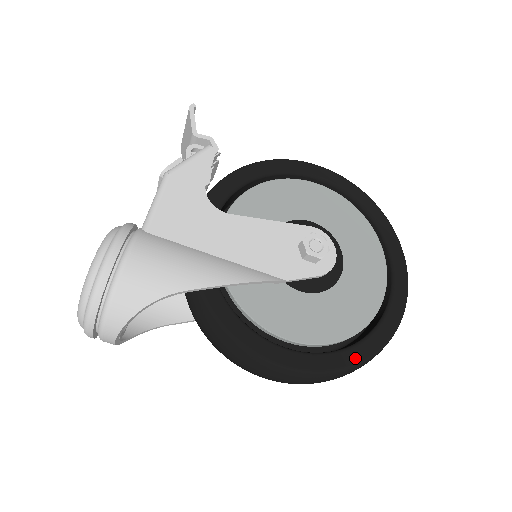
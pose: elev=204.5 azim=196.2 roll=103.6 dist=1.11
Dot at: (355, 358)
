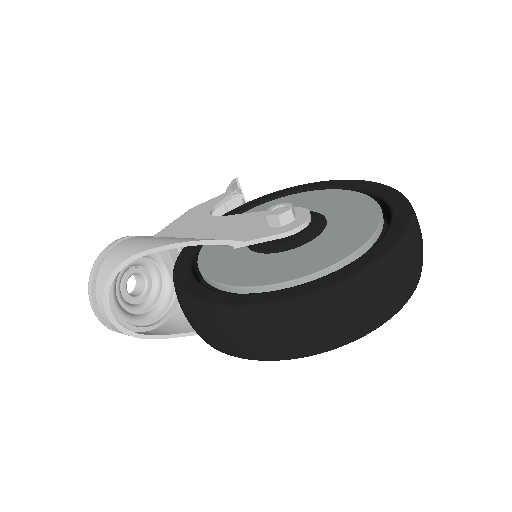
Dot at: (298, 292)
